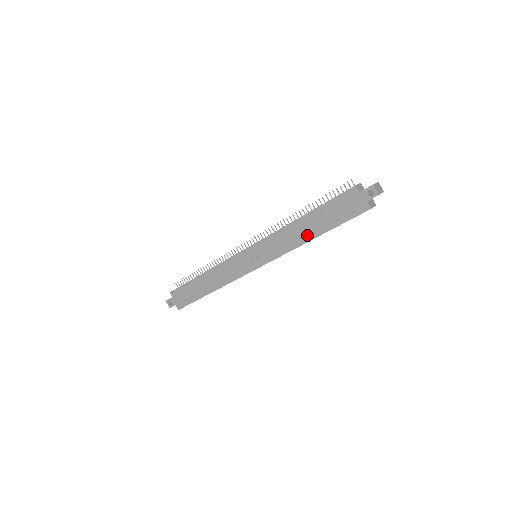
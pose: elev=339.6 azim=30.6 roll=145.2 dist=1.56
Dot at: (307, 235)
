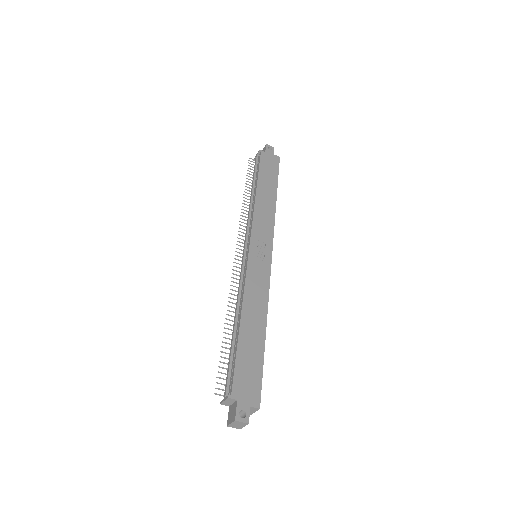
Dot at: (271, 198)
